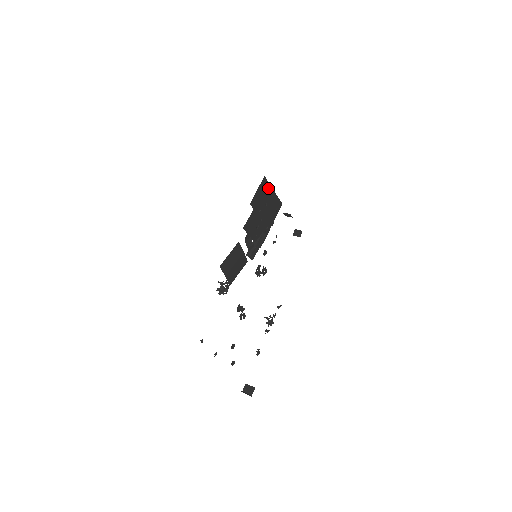
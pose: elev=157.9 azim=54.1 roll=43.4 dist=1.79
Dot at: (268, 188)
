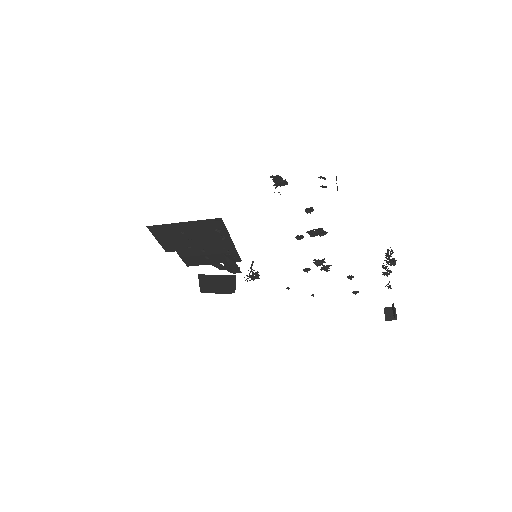
Dot at: (171, 227)
